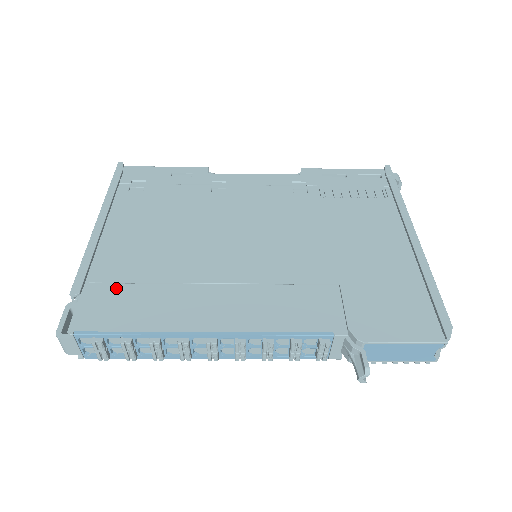
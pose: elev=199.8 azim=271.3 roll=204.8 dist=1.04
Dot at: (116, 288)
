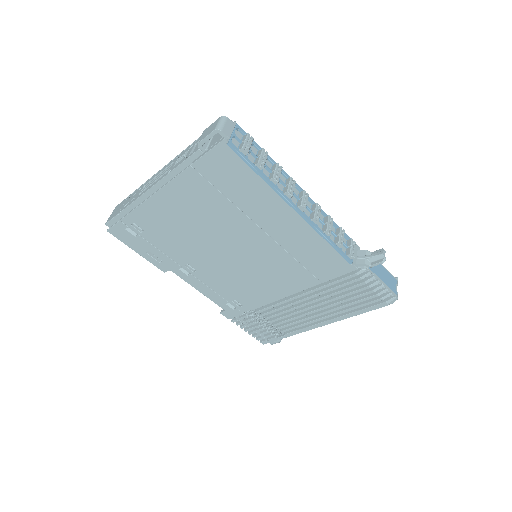
Dot at: occluded
